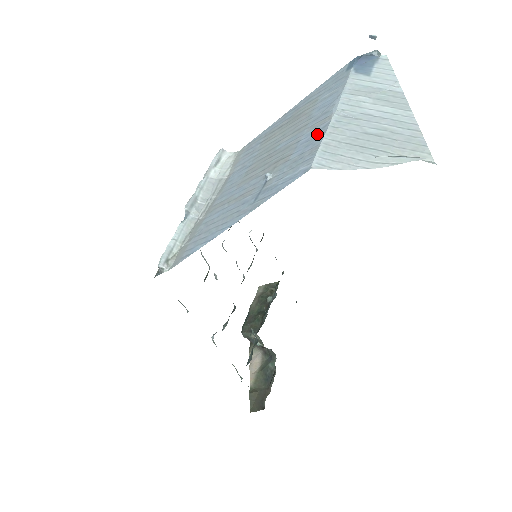
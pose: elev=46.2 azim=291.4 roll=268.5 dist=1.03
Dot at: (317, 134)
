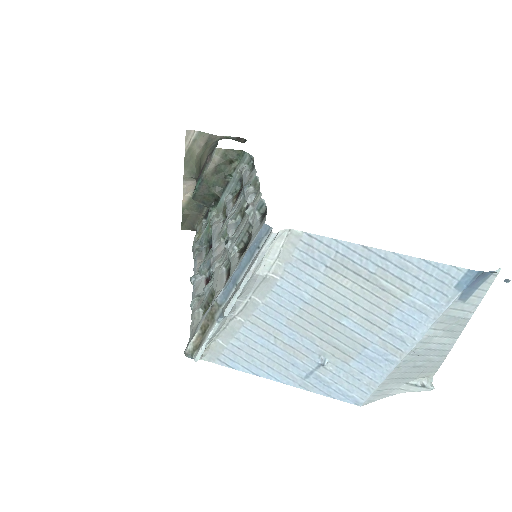
Dot at: (383, 364)
